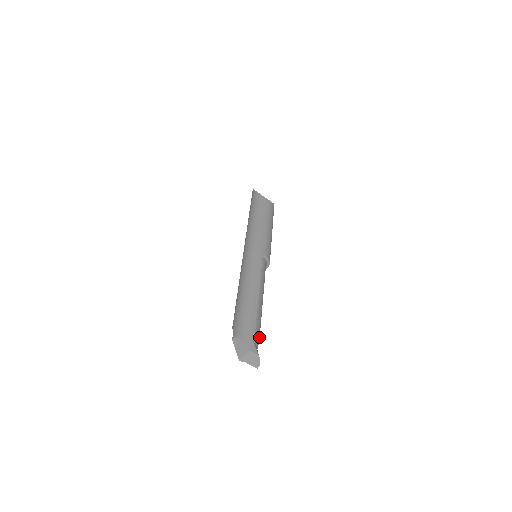
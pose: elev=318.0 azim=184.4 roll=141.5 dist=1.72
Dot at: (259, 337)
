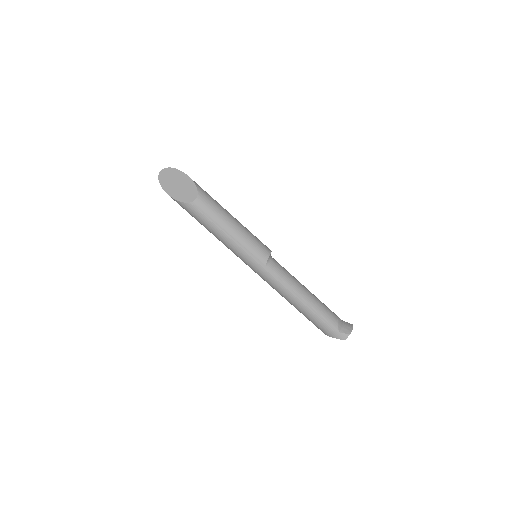
Dot at: (336, 319)
